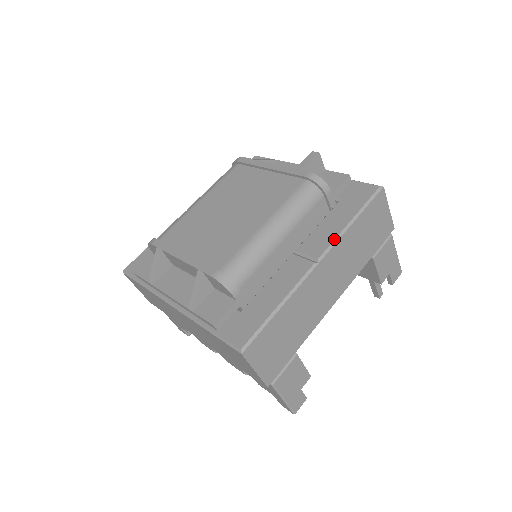
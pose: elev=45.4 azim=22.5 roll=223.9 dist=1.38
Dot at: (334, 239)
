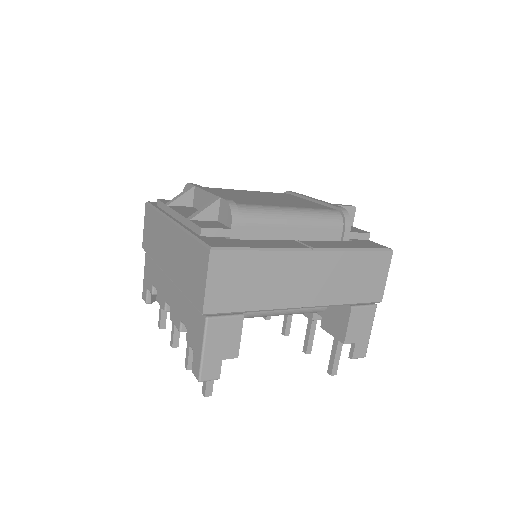
Dot at: (335, 247)
